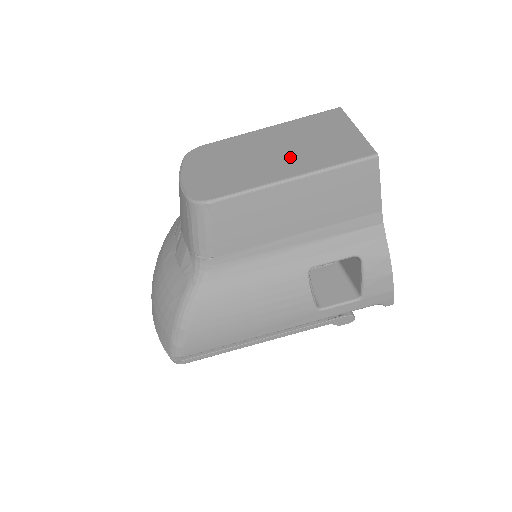
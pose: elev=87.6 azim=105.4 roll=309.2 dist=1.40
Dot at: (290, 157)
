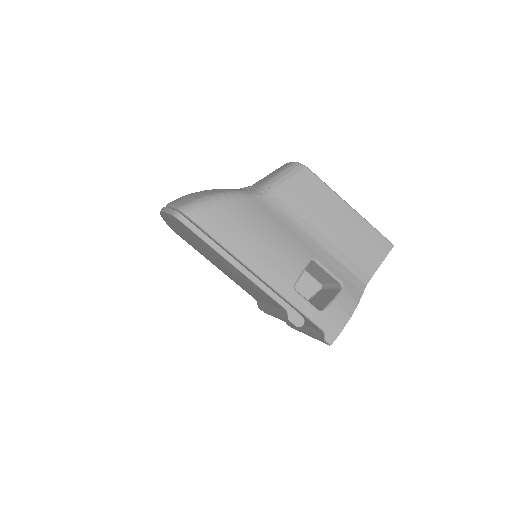
Dot at: occluded
